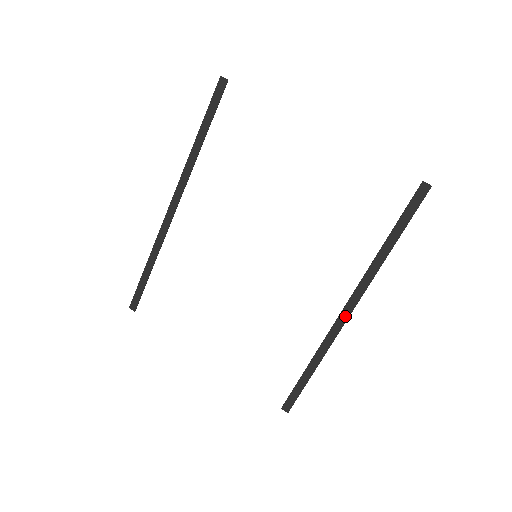
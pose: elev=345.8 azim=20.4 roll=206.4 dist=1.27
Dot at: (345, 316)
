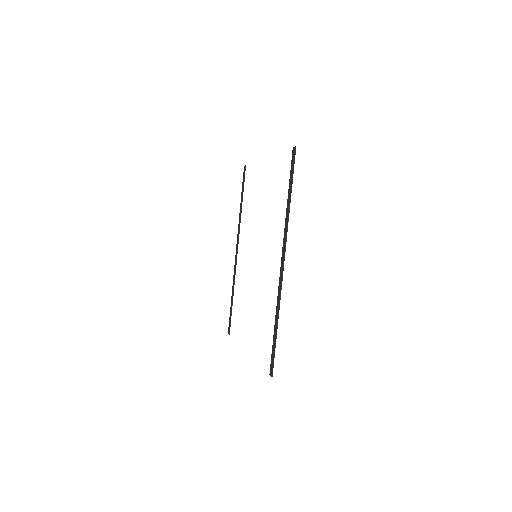
Dot at: (282, 268)
